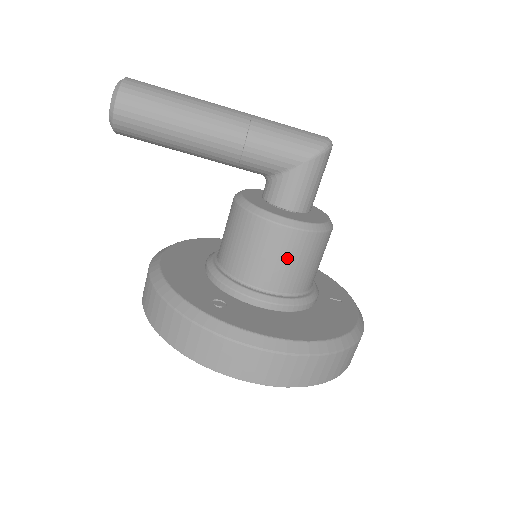
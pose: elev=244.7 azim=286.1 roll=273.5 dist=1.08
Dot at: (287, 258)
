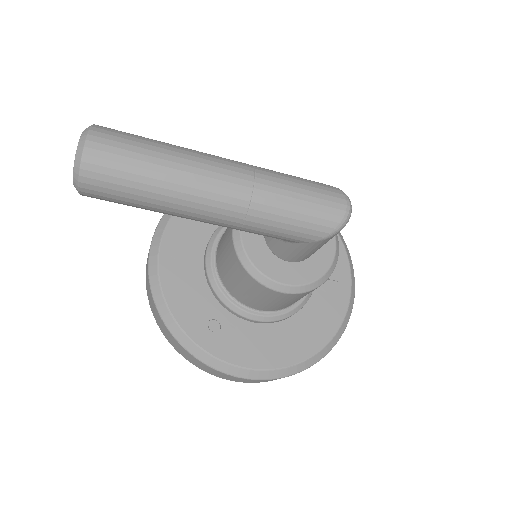
Dot at: (281, 302)
